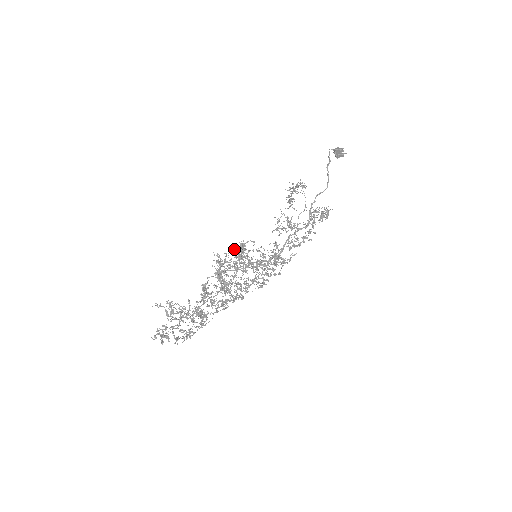
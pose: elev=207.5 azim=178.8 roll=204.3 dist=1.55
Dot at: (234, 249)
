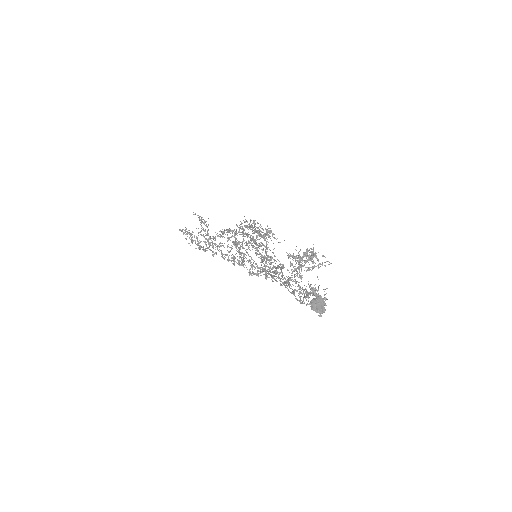
Dot at: (261, 228)
